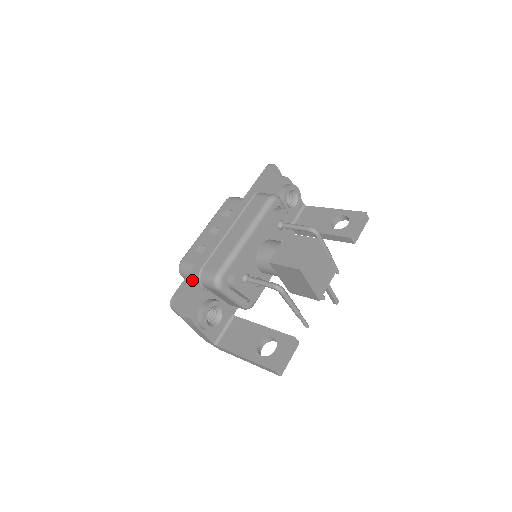
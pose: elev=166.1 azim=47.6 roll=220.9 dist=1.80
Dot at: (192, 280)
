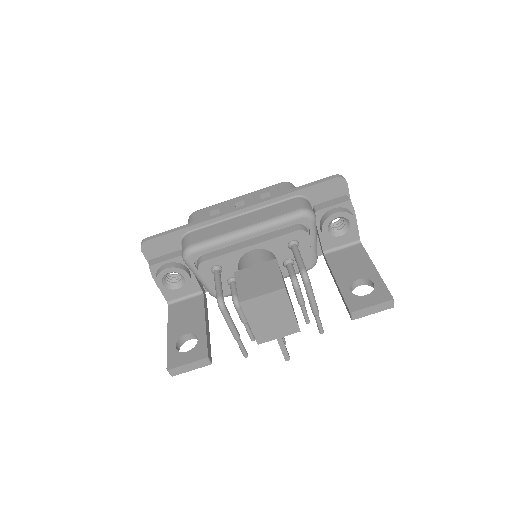
Dot at: (173, 236)
